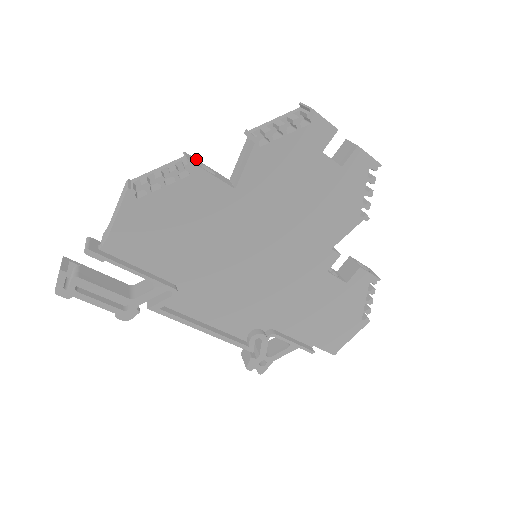
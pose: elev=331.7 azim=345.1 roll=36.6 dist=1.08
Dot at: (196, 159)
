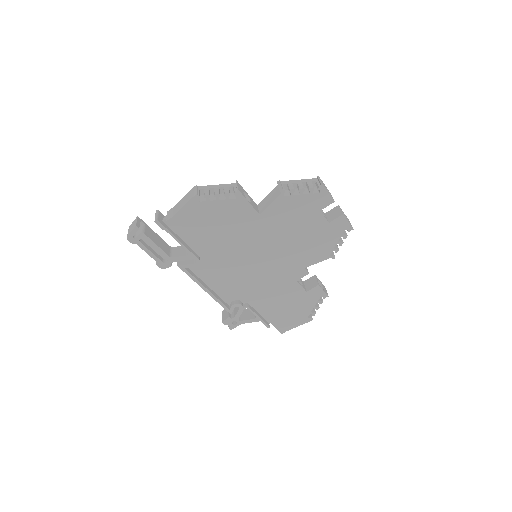
Dot at: (242, 187)
